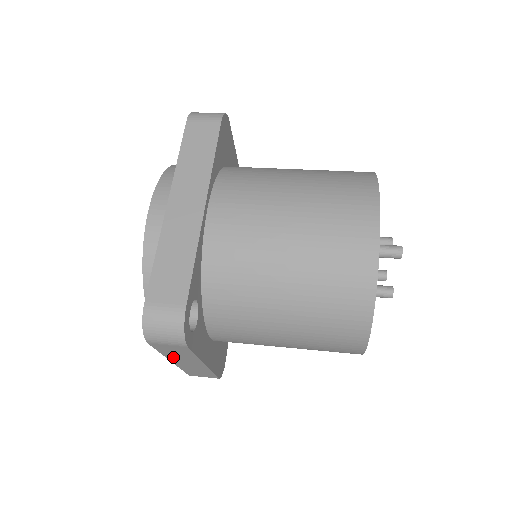
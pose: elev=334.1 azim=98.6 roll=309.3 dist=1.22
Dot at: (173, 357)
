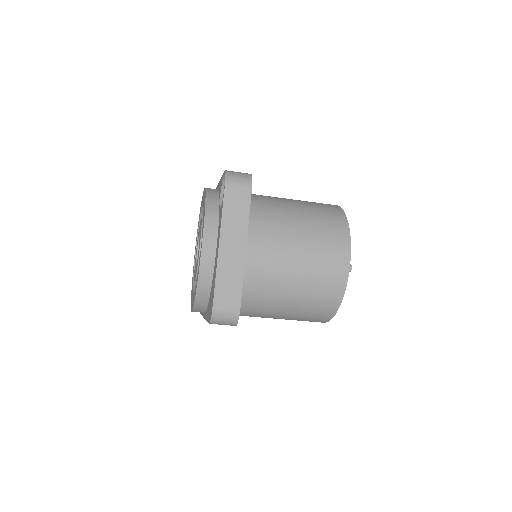
Dot at: (227, 227)
